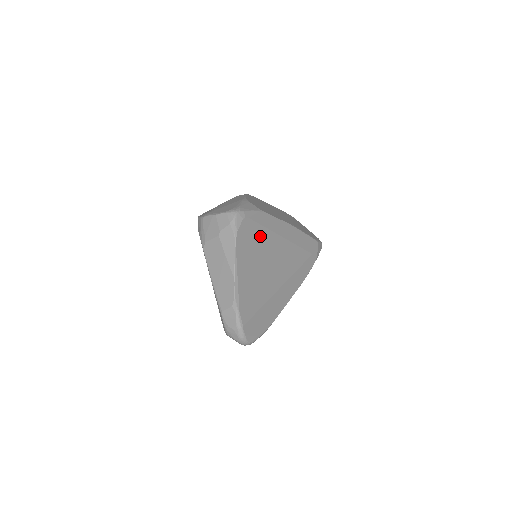
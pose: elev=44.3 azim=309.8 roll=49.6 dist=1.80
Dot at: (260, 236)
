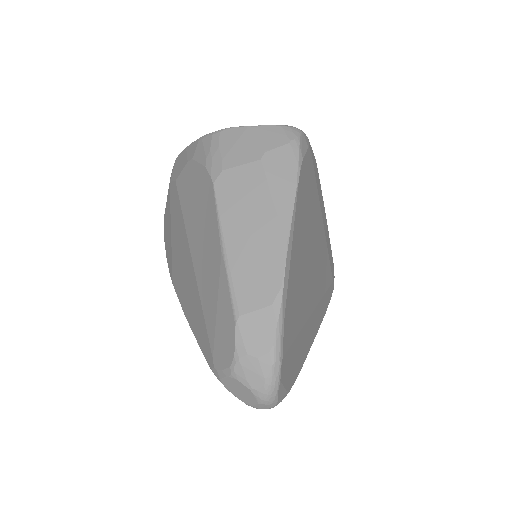
Dot at: (313, 199)
